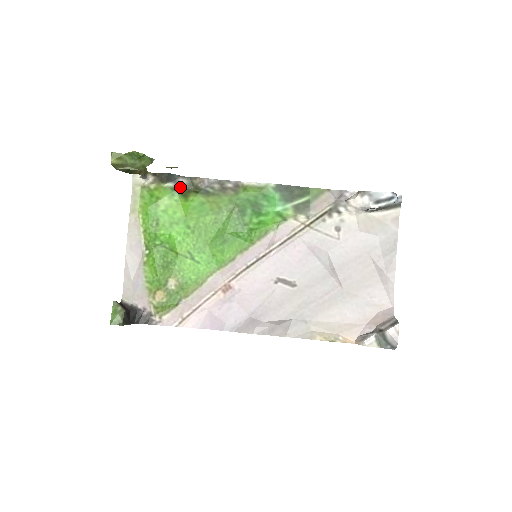
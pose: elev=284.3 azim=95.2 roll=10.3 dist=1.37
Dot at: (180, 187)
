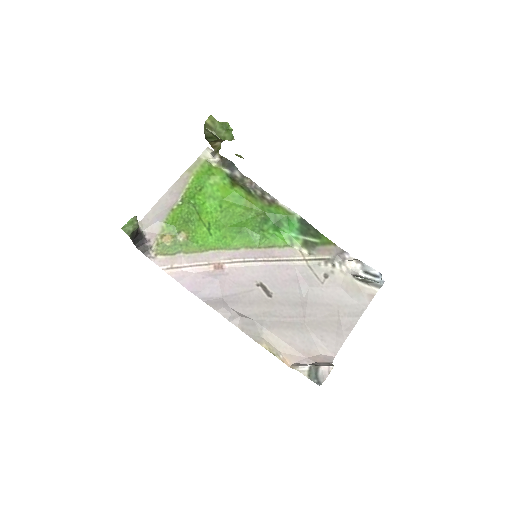
Dot at: (233, 177)
